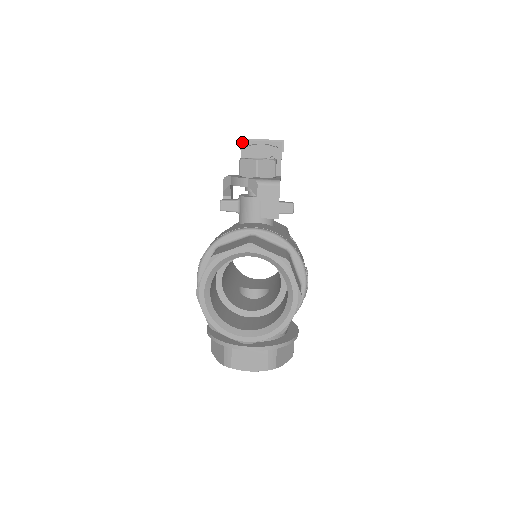
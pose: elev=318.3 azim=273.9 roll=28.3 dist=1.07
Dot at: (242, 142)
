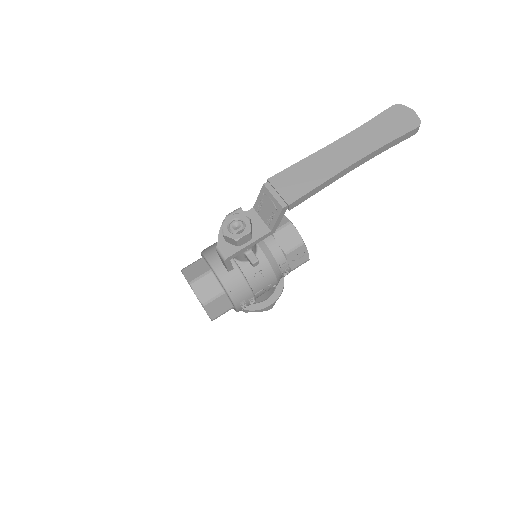
Dot at: (263, 185)
